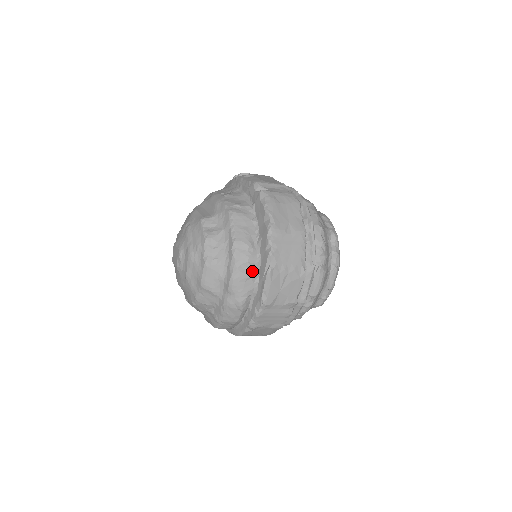
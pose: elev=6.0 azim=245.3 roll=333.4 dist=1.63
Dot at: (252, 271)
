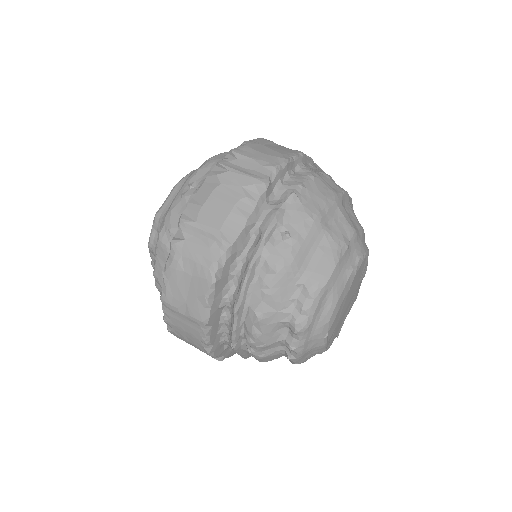
Dot at: occluded
